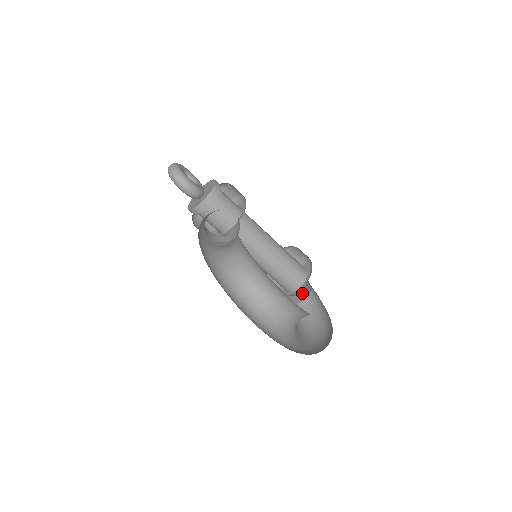
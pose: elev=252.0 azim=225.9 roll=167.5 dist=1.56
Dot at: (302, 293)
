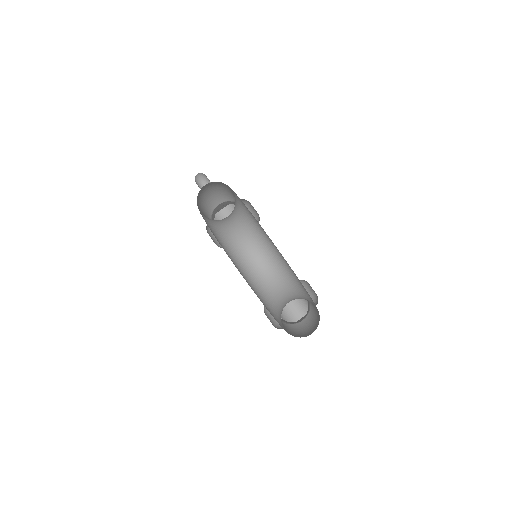
Dot at: (301, 319)
